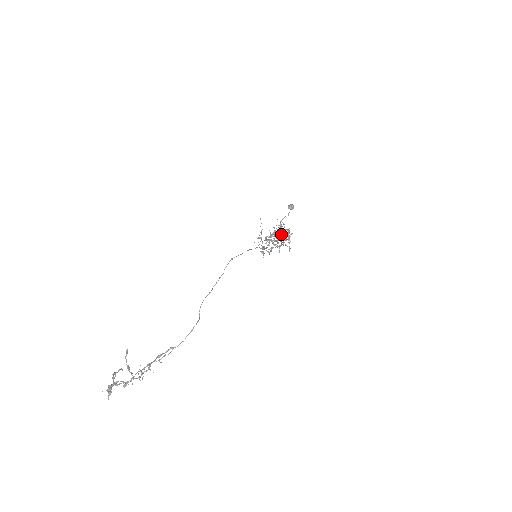
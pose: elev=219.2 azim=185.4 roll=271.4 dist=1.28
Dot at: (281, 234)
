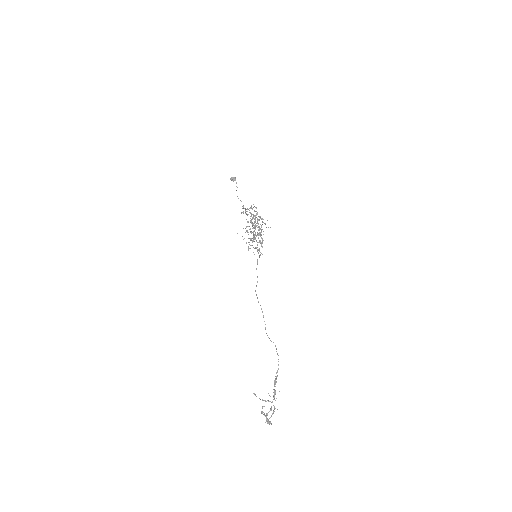
Dot at: occluded
